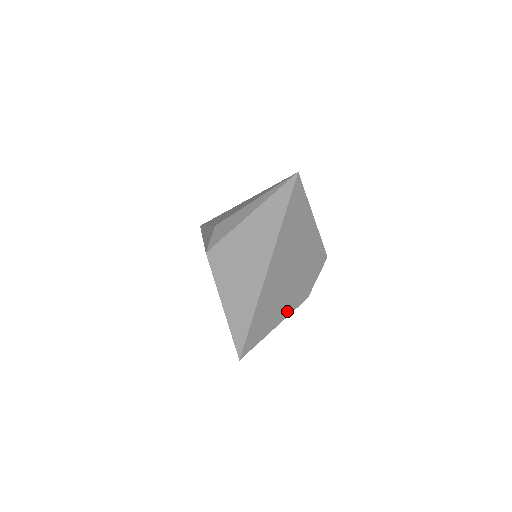
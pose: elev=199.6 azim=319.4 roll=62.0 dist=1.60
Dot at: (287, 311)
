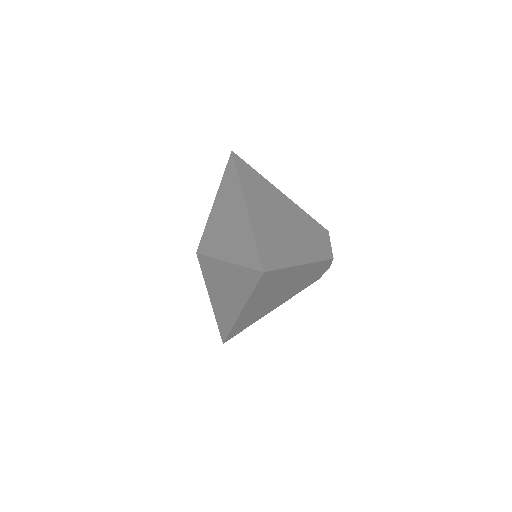
Dot at: (309, 256)
